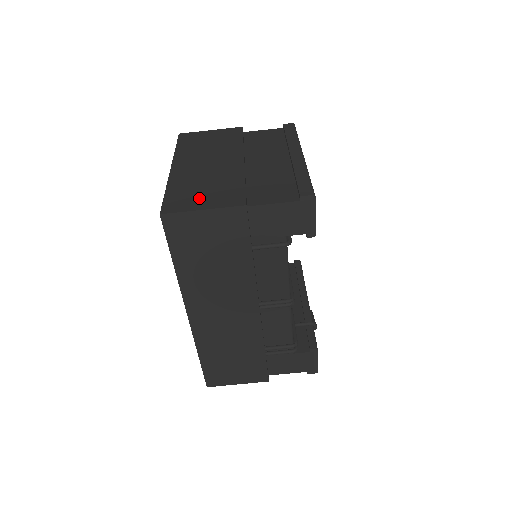
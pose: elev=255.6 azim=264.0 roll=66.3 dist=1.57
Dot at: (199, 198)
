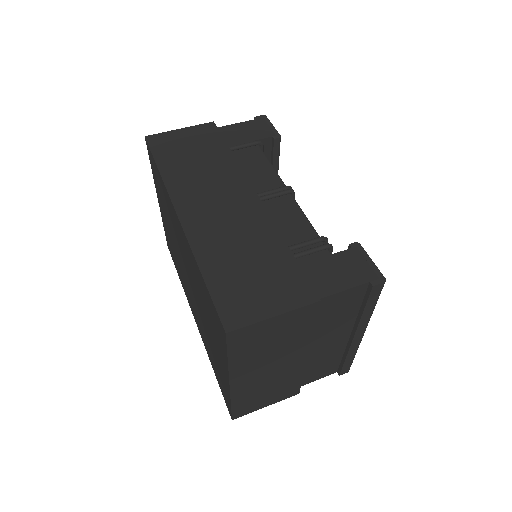
Dot at: occluded
